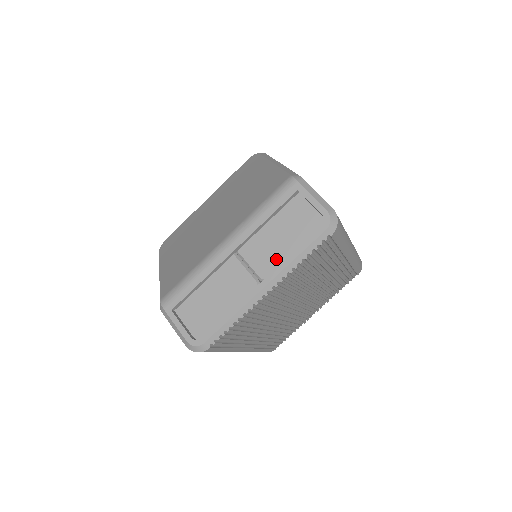
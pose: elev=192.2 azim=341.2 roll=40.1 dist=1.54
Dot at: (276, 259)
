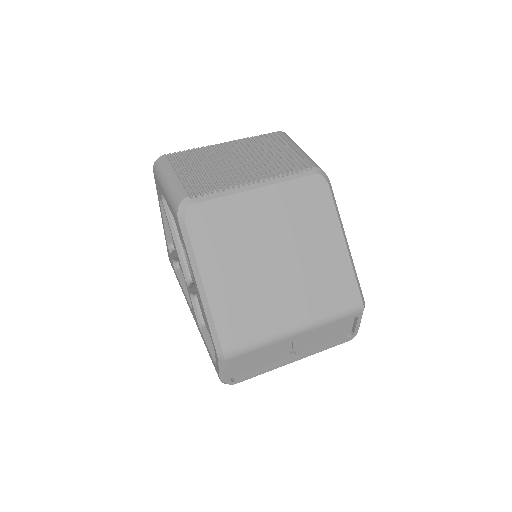
Dot at: (312, 345)
